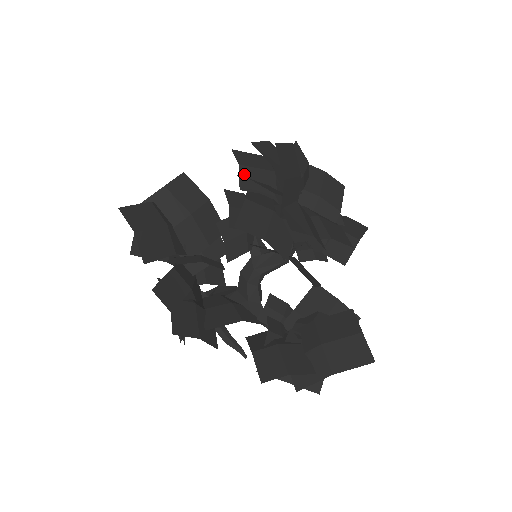
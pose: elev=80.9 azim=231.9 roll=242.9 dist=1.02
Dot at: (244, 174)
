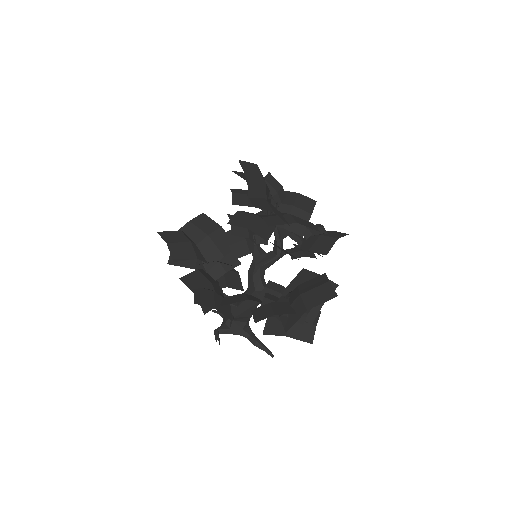
Dot at: (236, 197)
